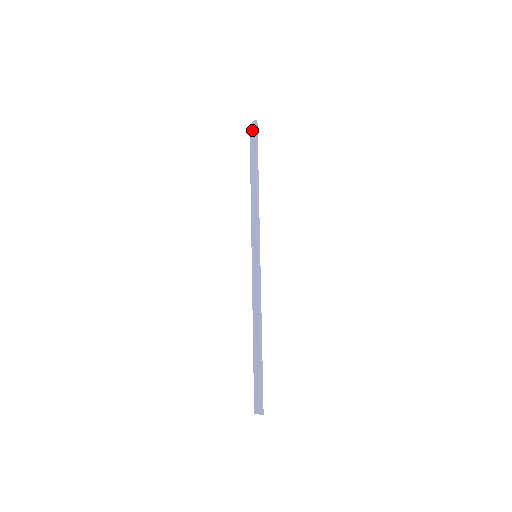
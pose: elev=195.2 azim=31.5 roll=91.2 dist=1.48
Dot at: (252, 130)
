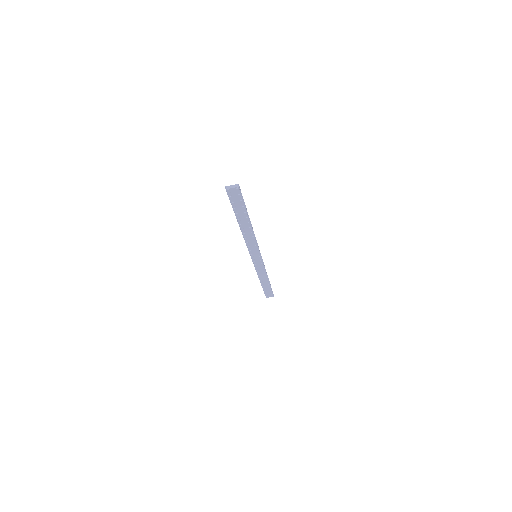
Dot at: occluded
